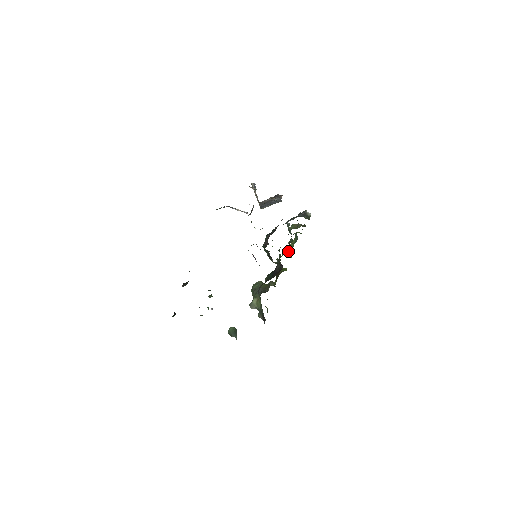
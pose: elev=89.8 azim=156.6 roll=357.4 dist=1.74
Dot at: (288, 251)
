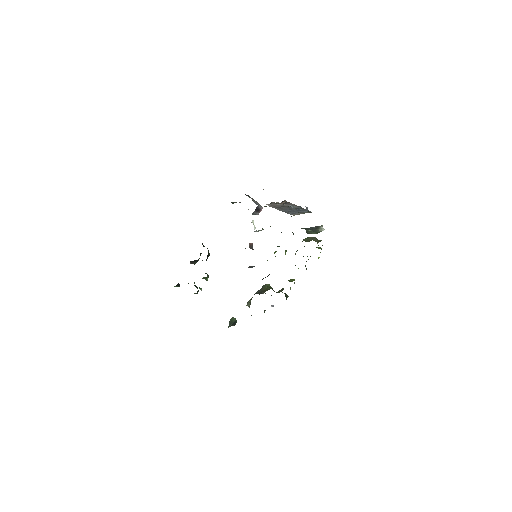
Dot at: occluded
